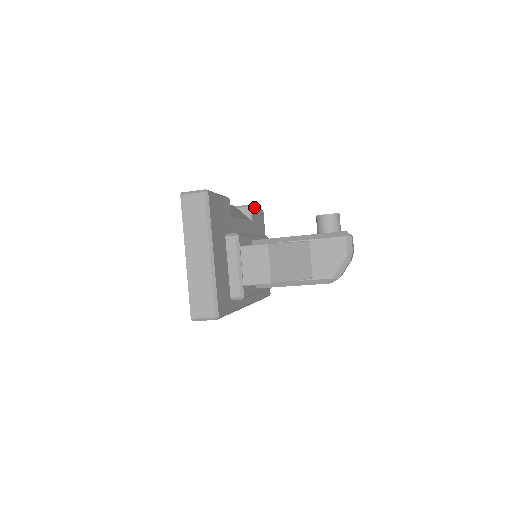
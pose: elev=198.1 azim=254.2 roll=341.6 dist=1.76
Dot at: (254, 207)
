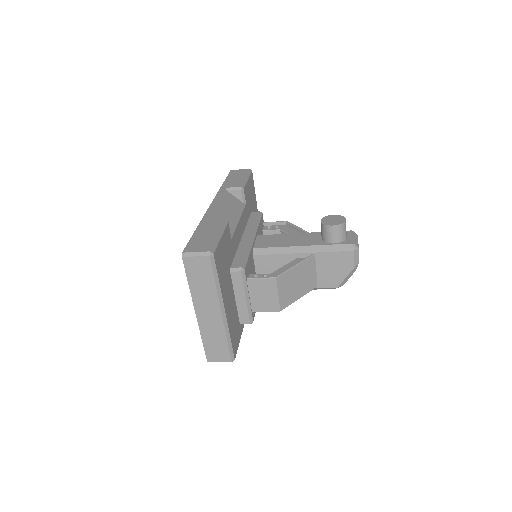
Dot at: (245, 183)
